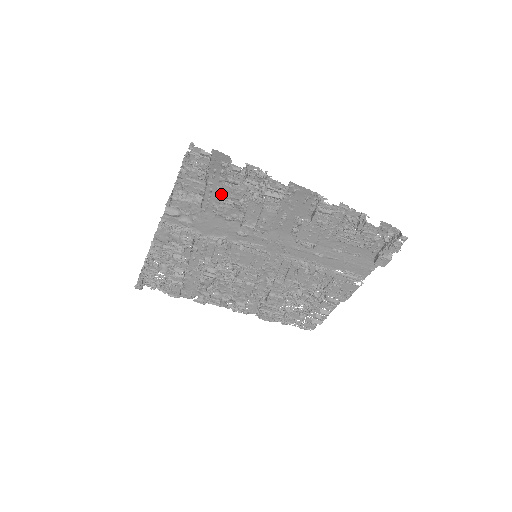
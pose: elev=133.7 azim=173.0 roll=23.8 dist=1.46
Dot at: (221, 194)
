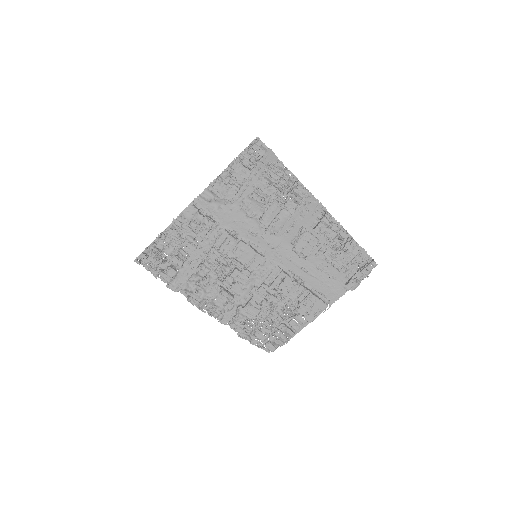
Dot at: (256, 188)
